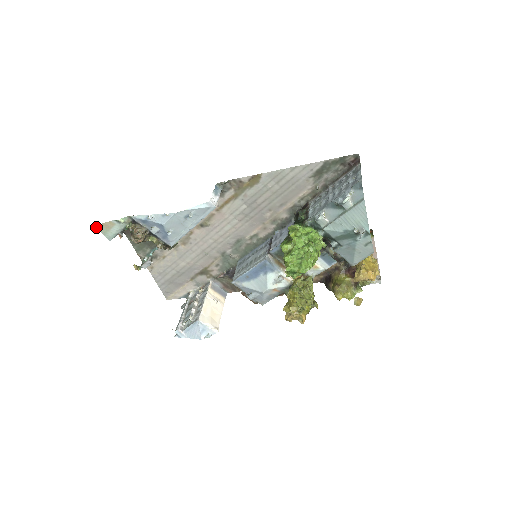
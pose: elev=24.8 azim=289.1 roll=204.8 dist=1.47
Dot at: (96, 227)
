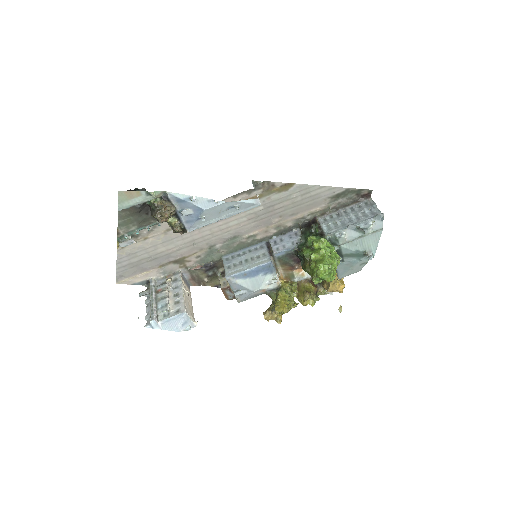
Dot at: (118, 193)
